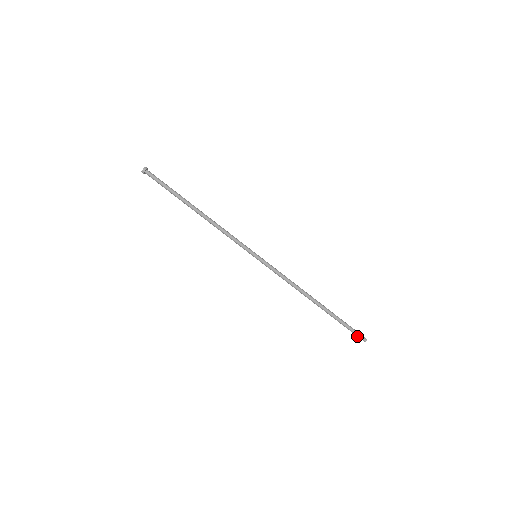
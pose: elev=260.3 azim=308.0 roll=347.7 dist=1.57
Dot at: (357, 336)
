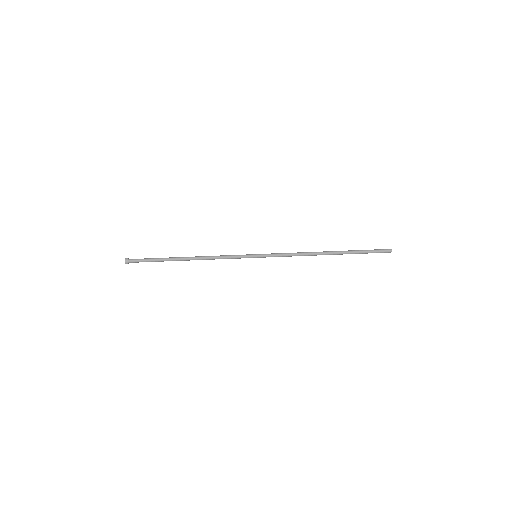
Dot at: occluded
